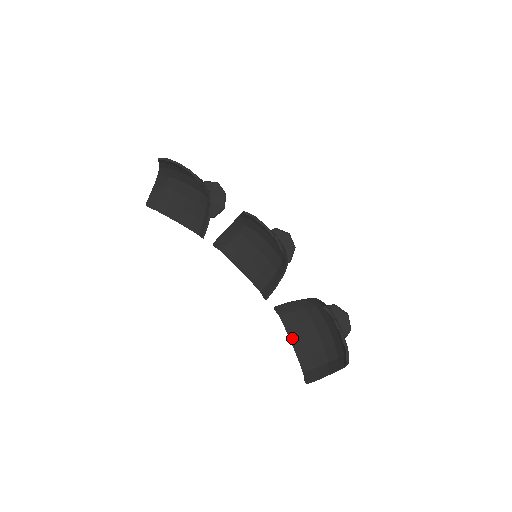
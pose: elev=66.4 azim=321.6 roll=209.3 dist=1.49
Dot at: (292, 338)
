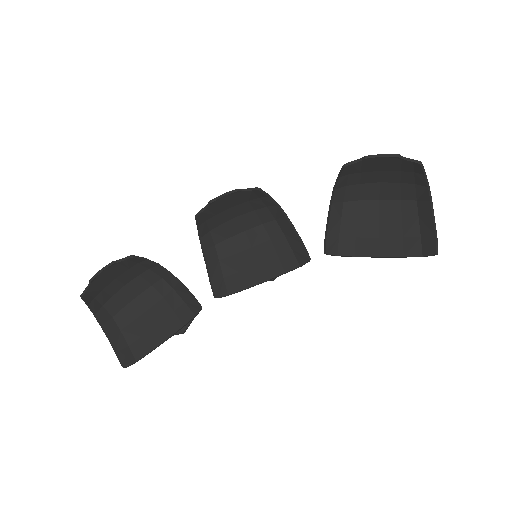
Dot at: (372, 253)
